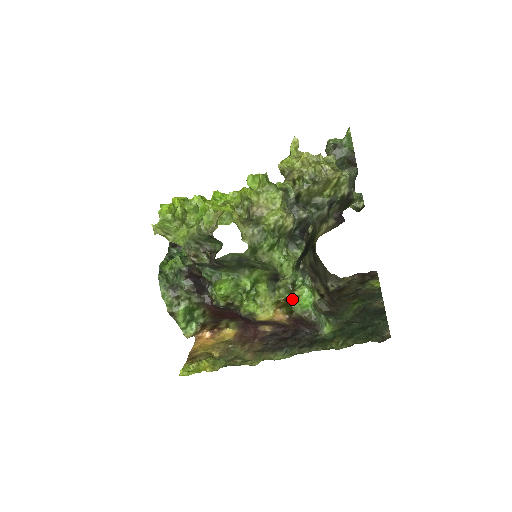
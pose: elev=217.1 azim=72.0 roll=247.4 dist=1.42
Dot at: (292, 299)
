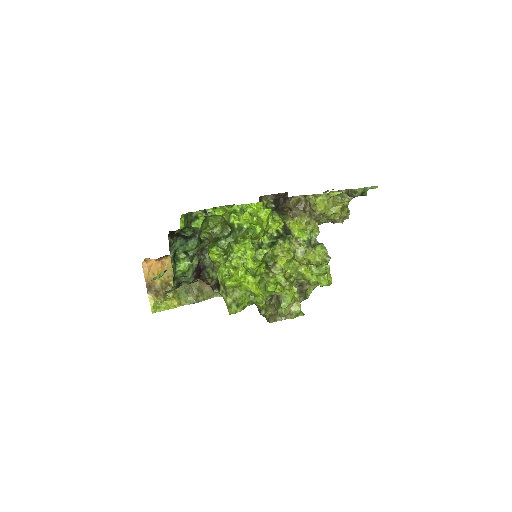
Dot at: occluded
